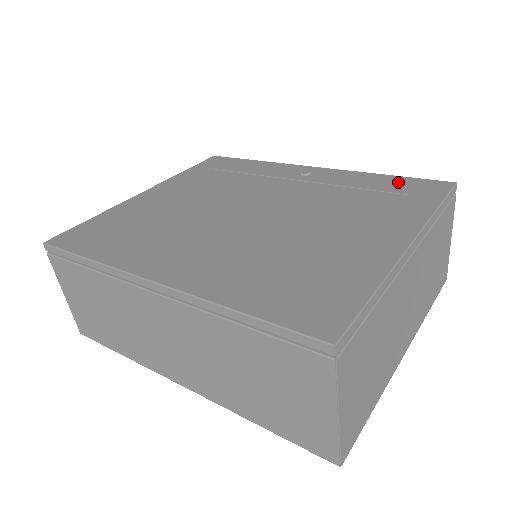
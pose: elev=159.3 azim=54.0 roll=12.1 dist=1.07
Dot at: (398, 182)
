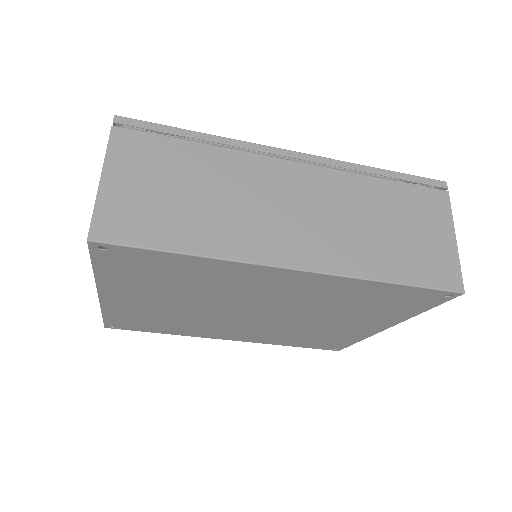
Dot at: occluded
